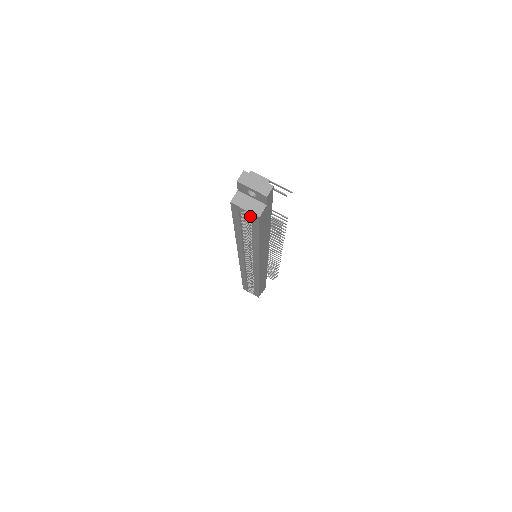
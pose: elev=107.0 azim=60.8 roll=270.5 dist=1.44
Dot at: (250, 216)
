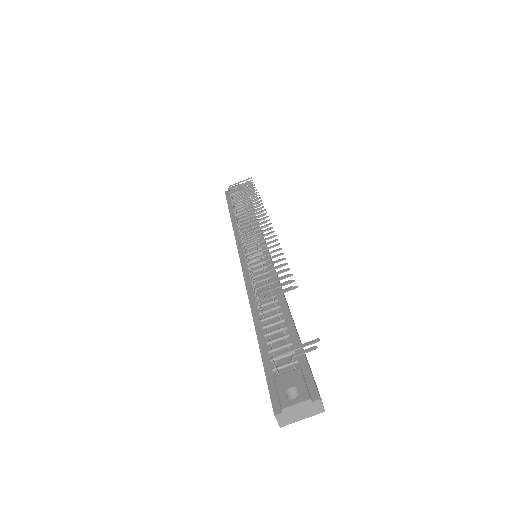
Dot at: occluded
